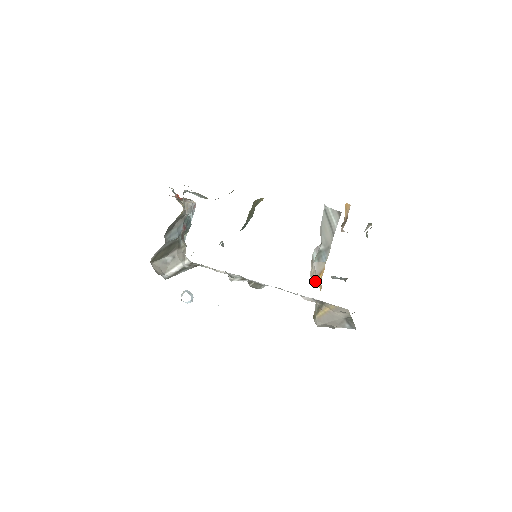
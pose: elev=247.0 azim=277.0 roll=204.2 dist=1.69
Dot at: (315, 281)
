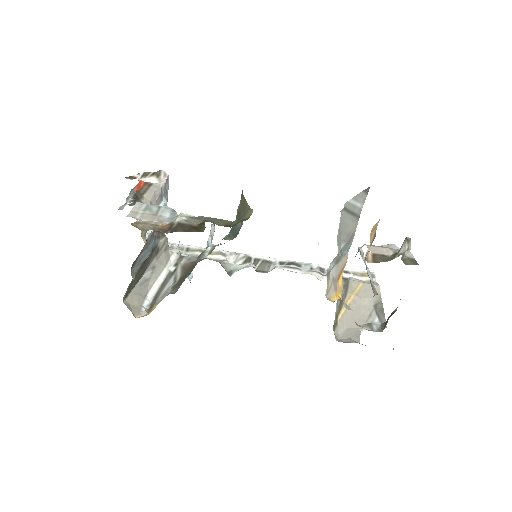
Dot at: (333, 294)
